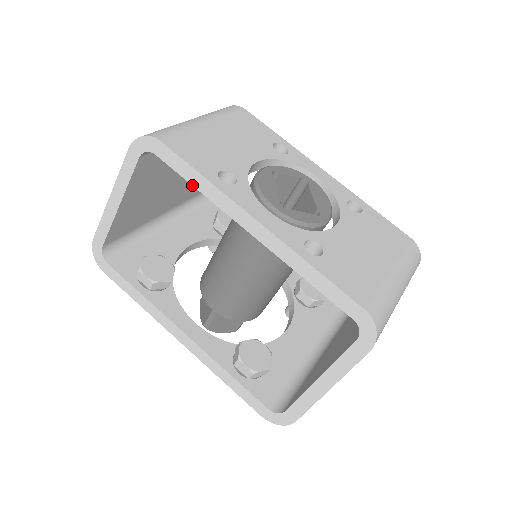
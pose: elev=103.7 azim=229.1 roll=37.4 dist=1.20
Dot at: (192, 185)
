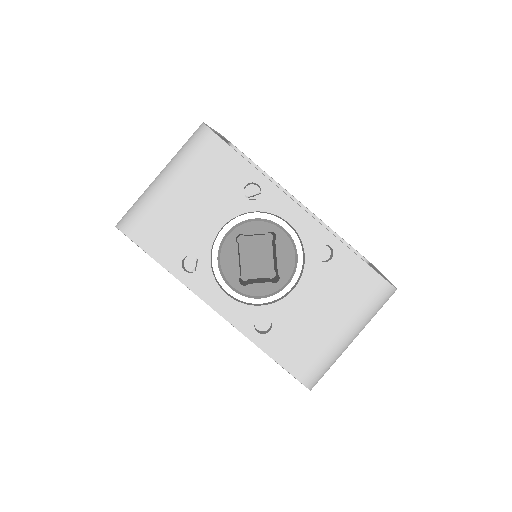
Dot at: occluded
